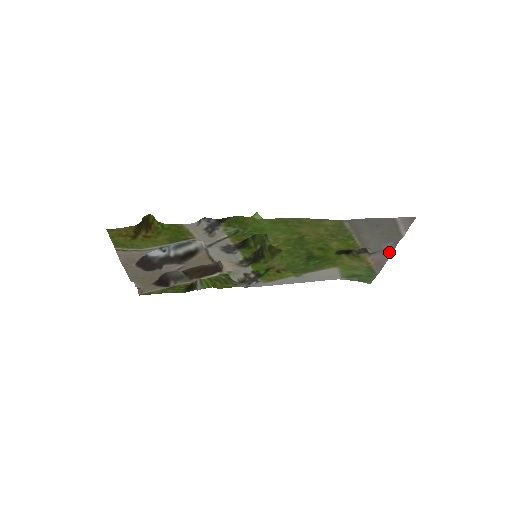
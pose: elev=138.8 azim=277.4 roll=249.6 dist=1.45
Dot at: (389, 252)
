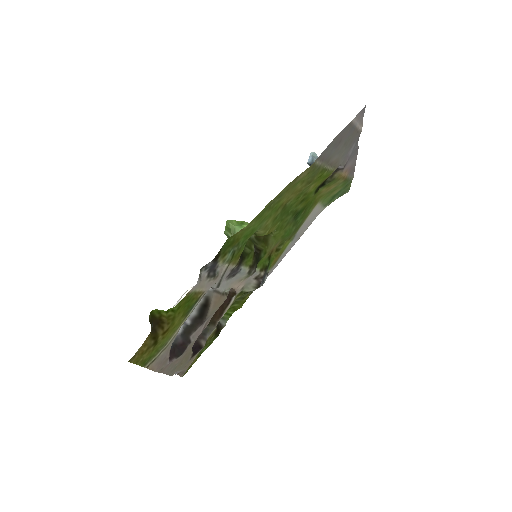
Dot at: (355, 154)
